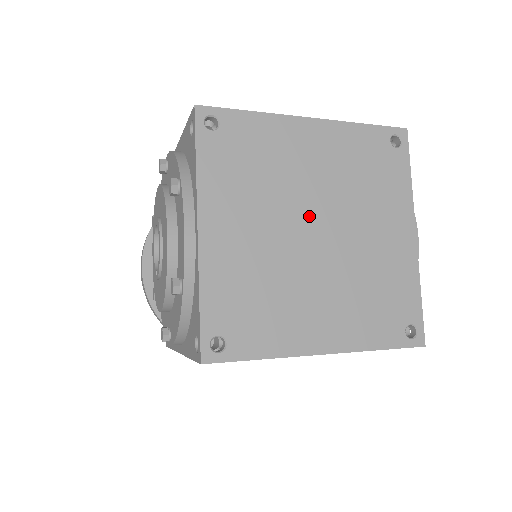
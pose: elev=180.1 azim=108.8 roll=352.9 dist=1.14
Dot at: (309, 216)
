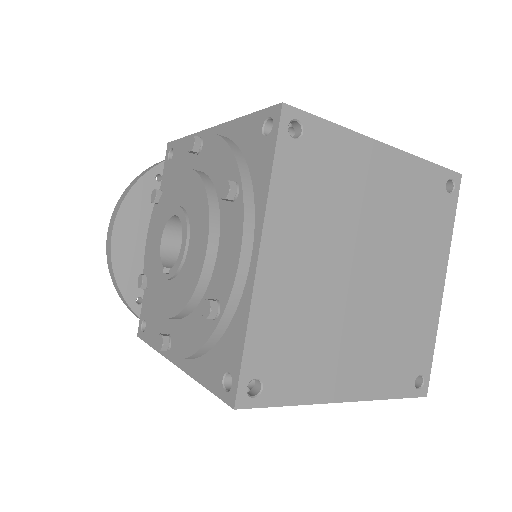
Dot at: (364, 255)
